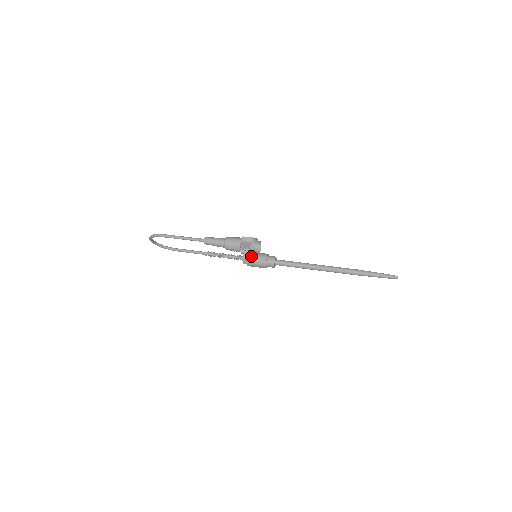
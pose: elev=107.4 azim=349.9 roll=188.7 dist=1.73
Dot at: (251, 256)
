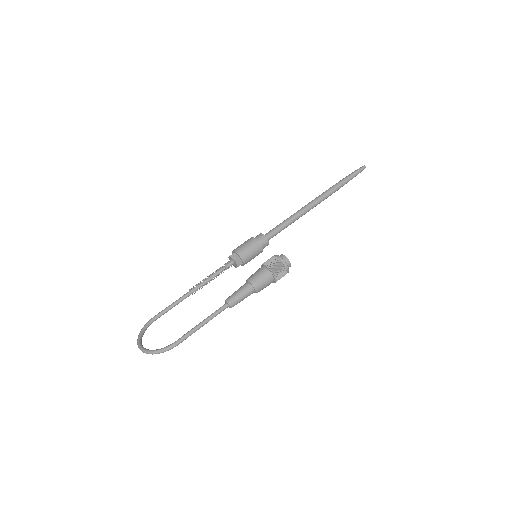
Dot at: (246, 258)
